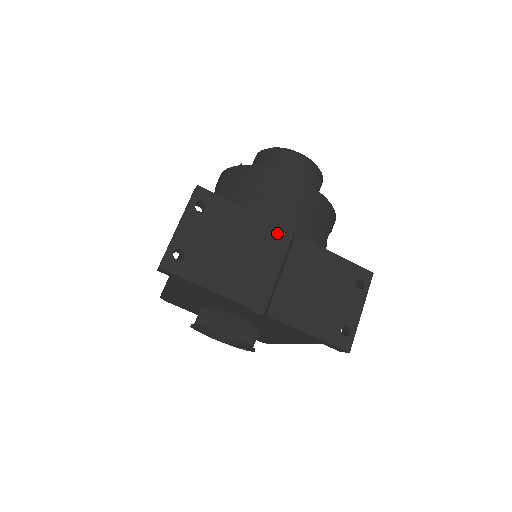
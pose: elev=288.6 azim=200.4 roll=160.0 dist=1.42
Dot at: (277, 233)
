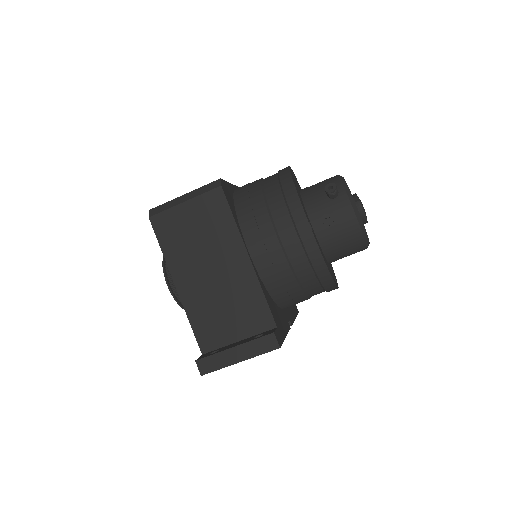
Dot at: occluded
